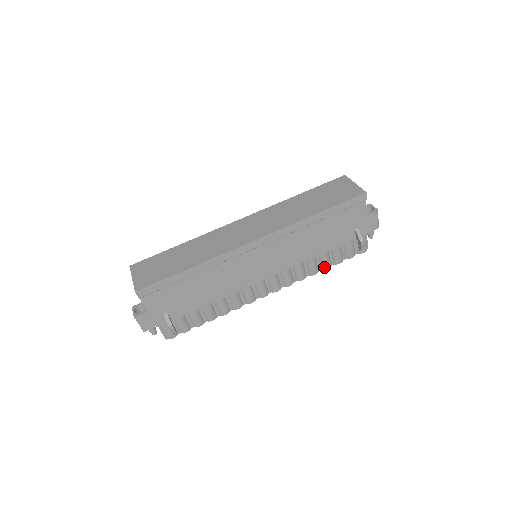
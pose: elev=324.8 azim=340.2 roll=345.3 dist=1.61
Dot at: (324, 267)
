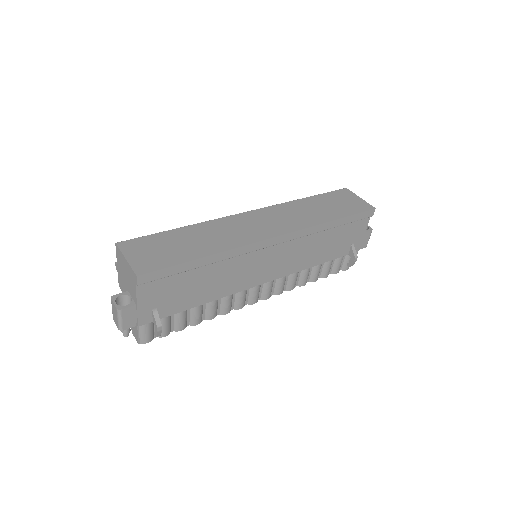
Dot at: (313, 279)
